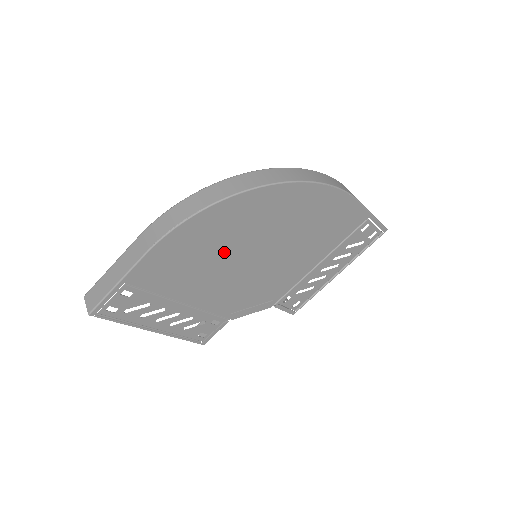
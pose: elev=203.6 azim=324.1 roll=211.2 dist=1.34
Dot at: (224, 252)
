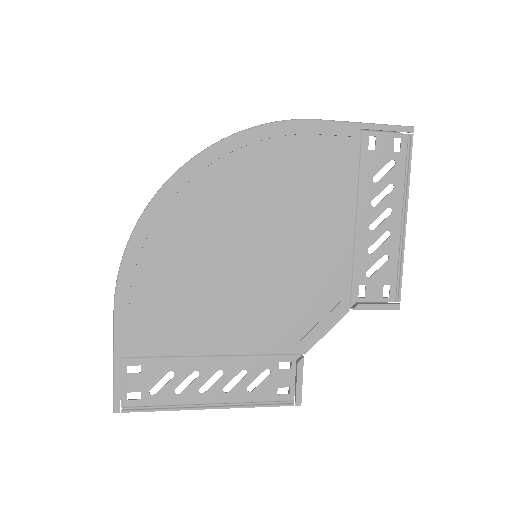
Dot at: (204, 269)
